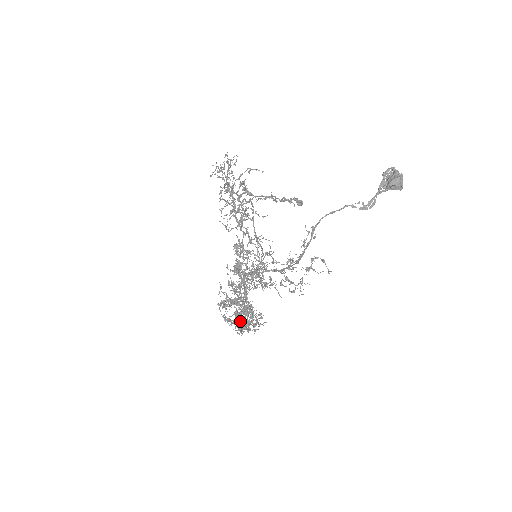
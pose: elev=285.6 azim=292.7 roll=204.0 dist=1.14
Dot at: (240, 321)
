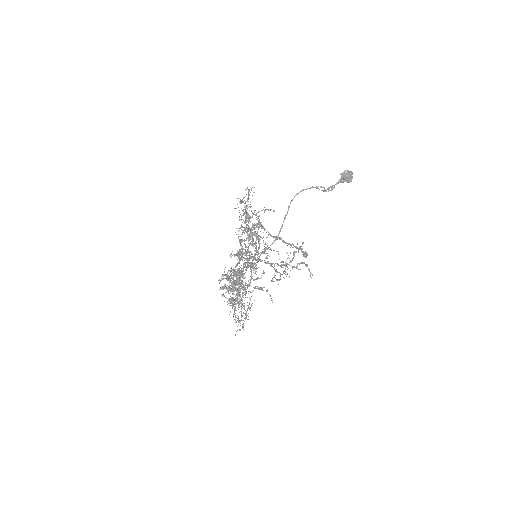
Dot at: occluded
